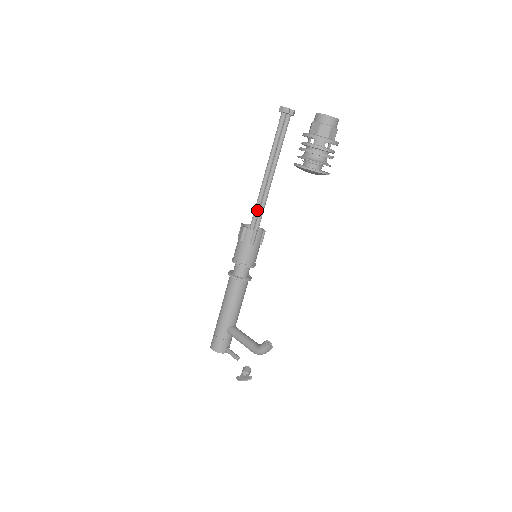
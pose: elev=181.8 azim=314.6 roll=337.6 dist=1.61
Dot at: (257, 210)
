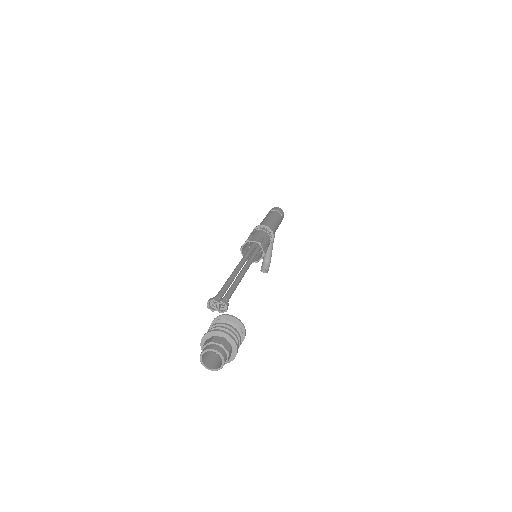
Dot at: occluded
